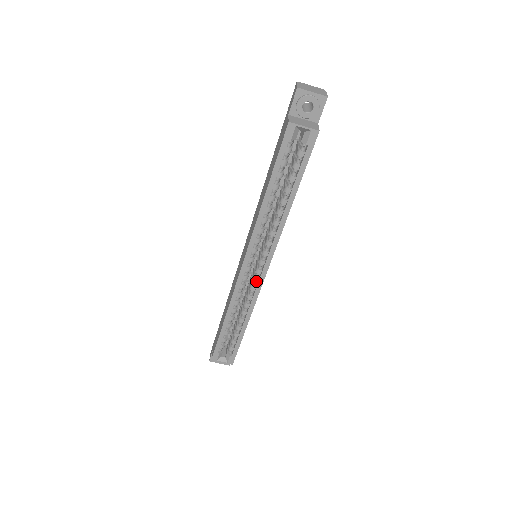
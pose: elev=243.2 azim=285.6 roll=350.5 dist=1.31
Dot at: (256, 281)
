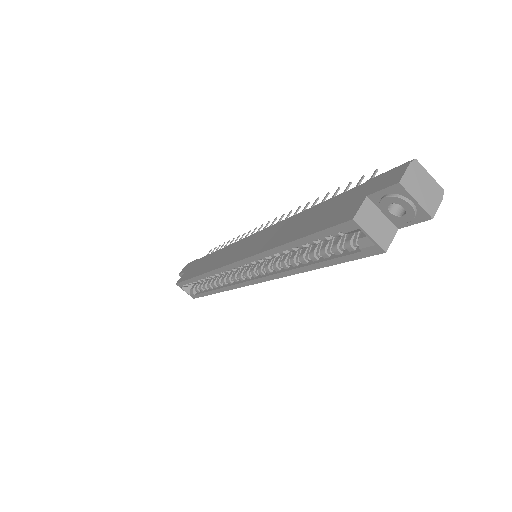
Dot at: (241, 279)
